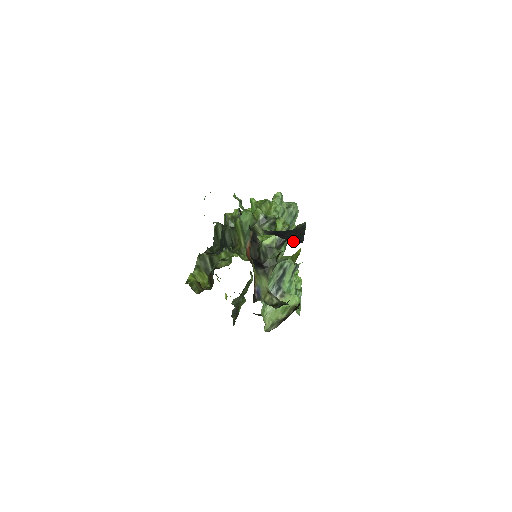
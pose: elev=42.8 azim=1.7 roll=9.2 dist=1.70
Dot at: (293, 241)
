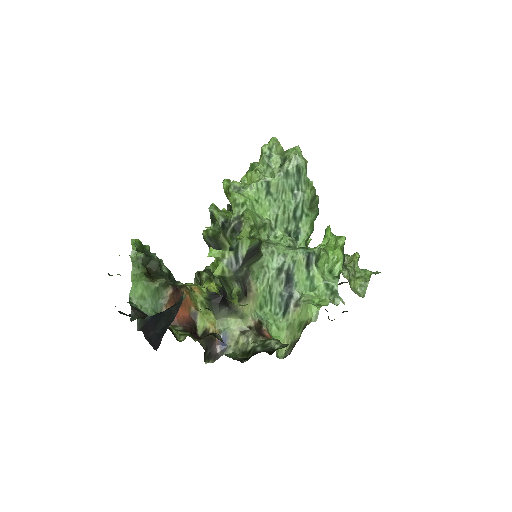
Dot at: (151, 345)
